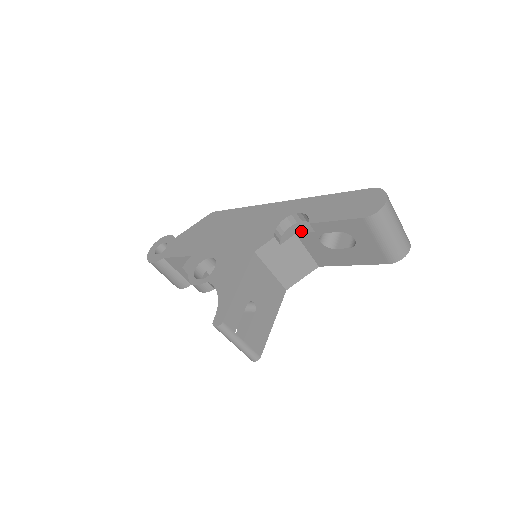
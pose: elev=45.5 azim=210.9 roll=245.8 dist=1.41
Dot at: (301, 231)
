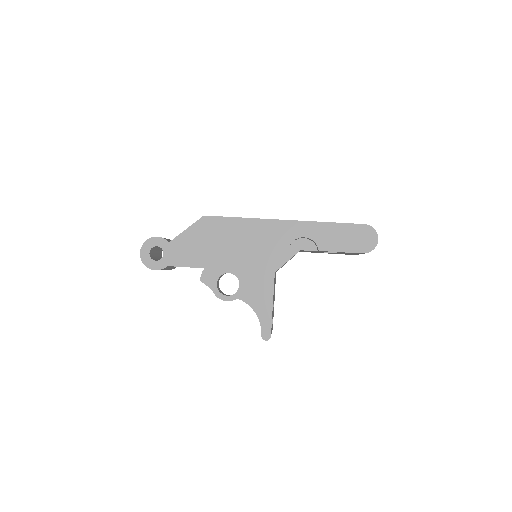
Dot at: (305, 249)
